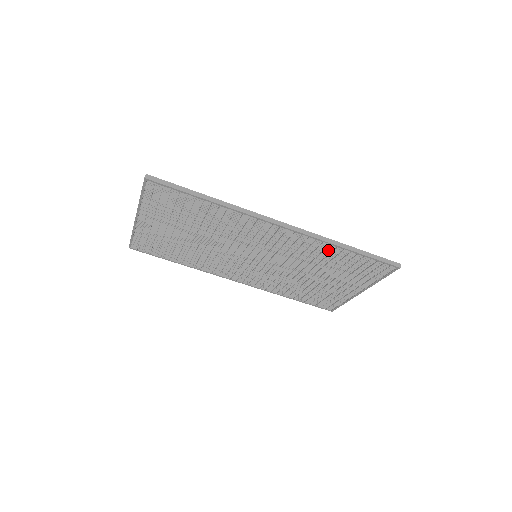
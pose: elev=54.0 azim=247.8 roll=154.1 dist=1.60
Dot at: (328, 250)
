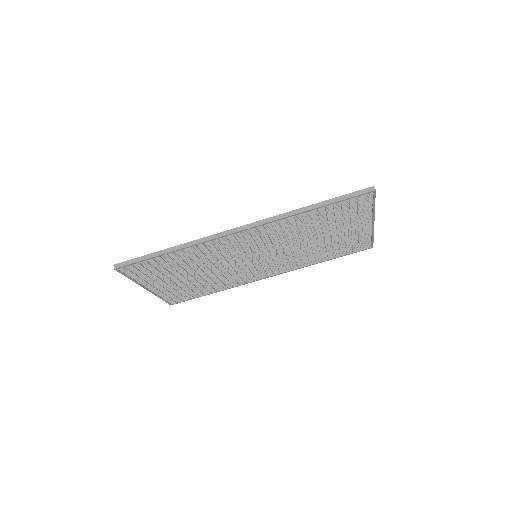
Dot at: (298, 220)
